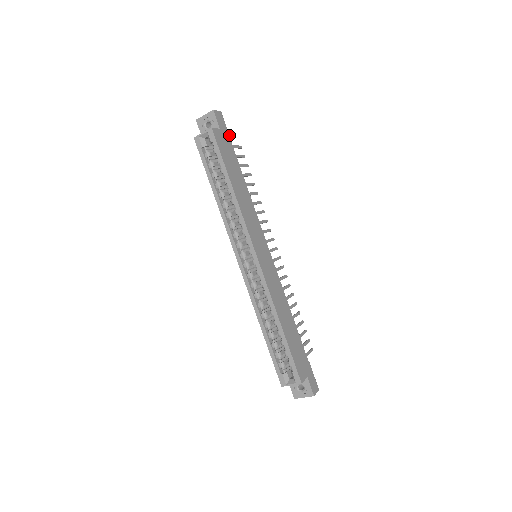
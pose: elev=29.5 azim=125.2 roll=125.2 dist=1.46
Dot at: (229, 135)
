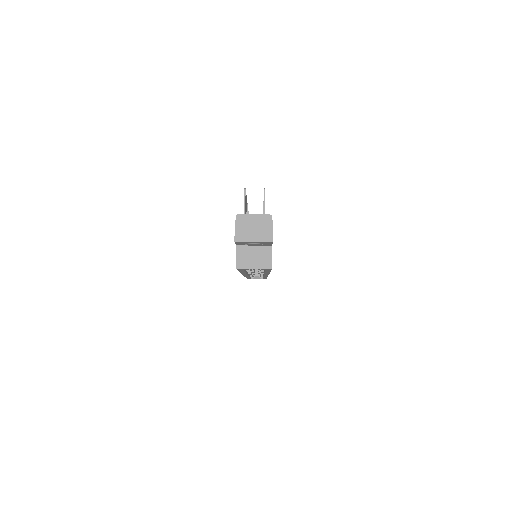
Dot at: occluded
